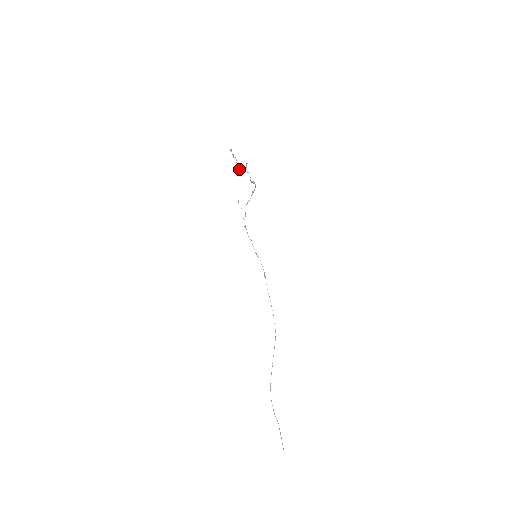
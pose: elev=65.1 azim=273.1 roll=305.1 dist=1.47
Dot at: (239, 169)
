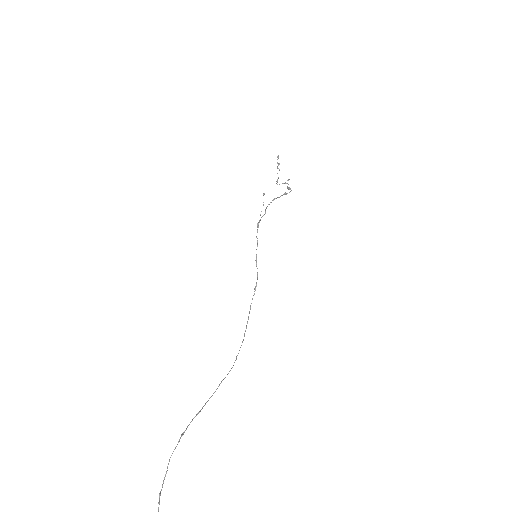
Dot at: (277, 184)
